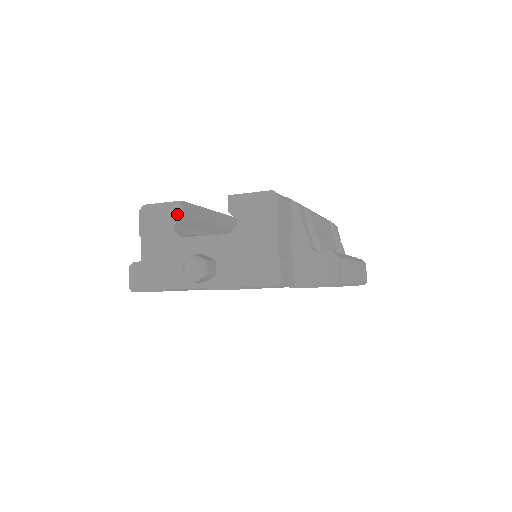
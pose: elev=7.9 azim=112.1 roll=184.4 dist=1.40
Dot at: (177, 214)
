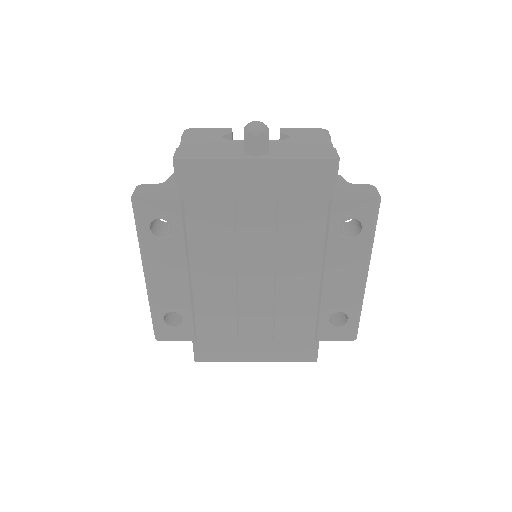
Dot at: (227, 132)
